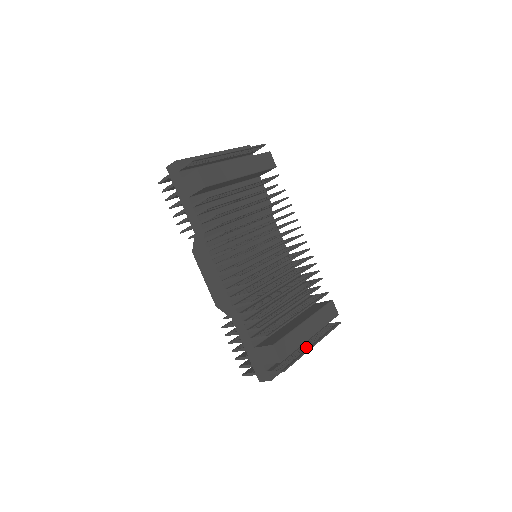
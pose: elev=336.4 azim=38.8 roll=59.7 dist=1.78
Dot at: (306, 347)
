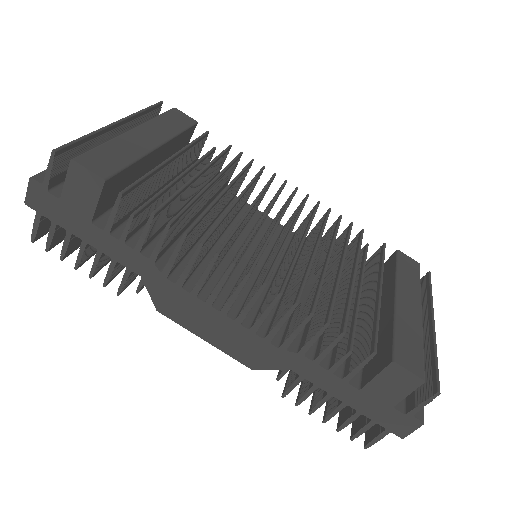
Dot at: (425, 334)
